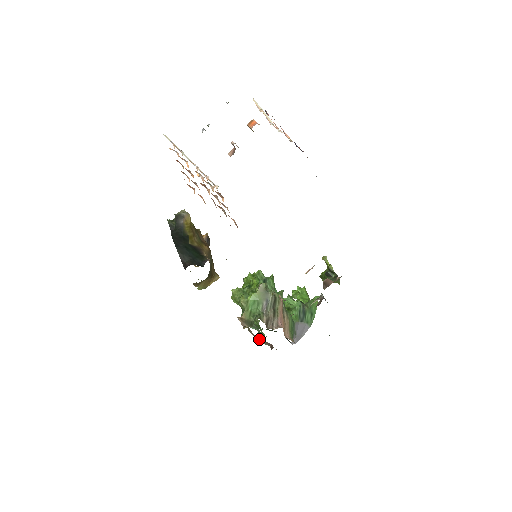
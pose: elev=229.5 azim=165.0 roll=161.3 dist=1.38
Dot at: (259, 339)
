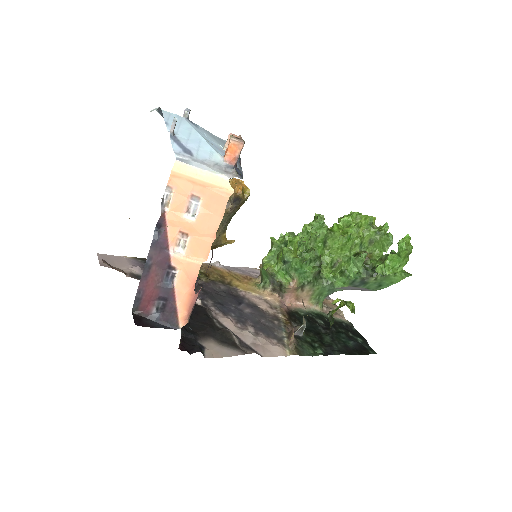
Dot at: occluded
